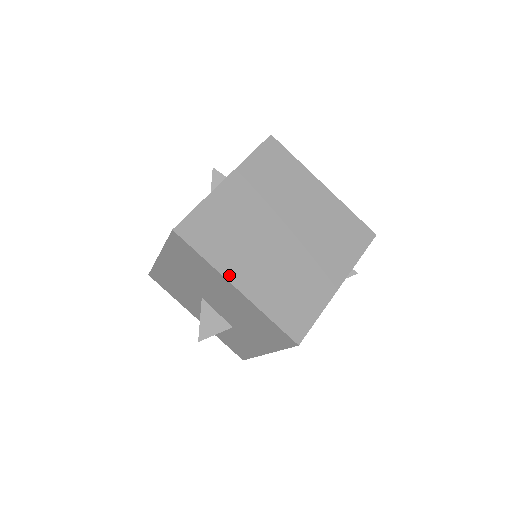
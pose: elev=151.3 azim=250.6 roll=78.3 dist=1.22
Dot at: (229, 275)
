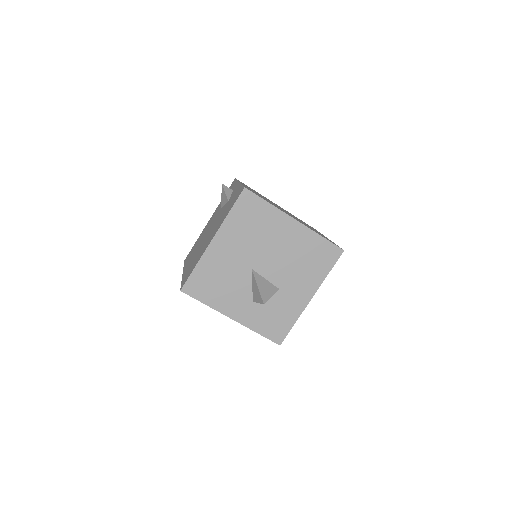
Dot at: (287, 214)
